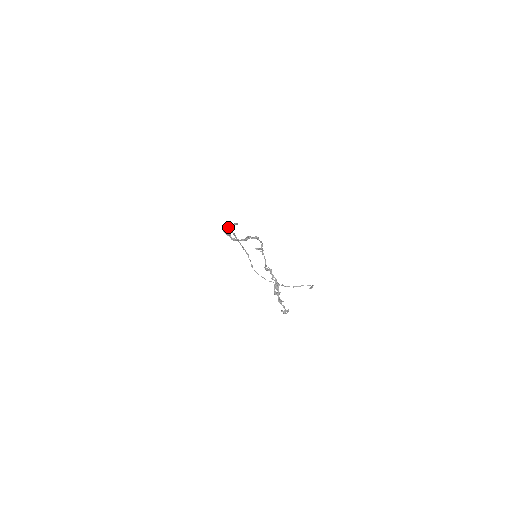
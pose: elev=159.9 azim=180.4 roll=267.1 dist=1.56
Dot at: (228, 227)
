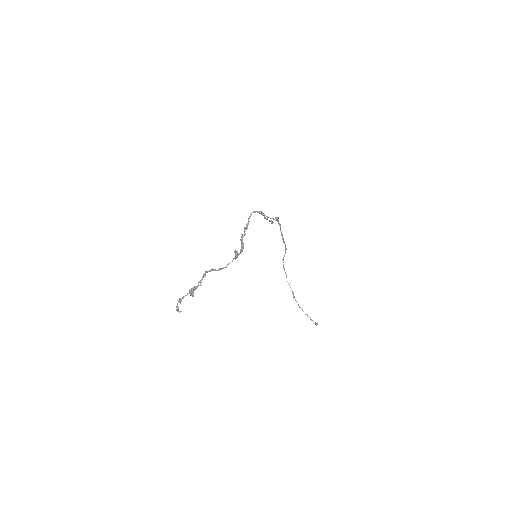
Dot at: (264, 215)
